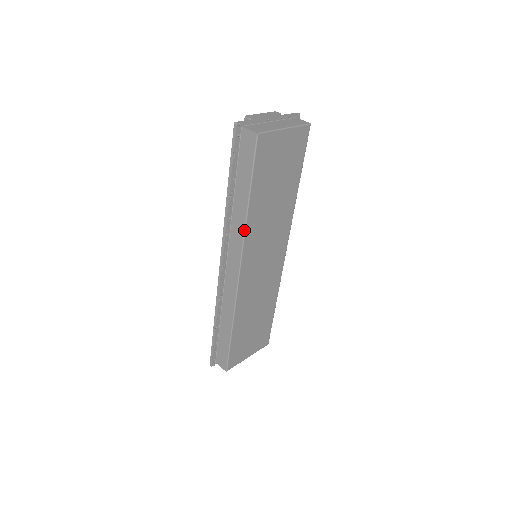
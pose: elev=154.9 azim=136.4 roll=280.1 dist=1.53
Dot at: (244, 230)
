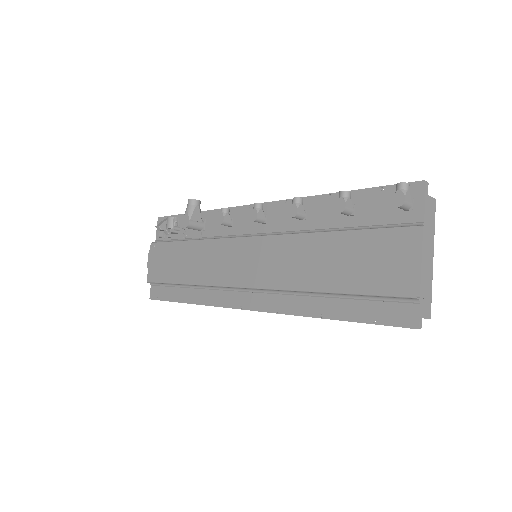
Dot at: occluded
